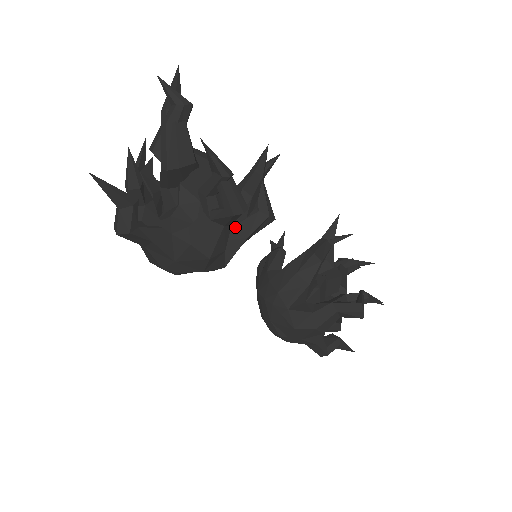
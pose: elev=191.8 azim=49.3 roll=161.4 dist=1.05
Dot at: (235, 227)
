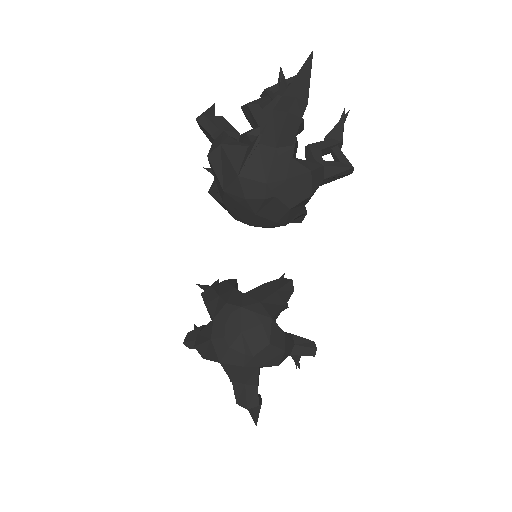
Dot at: occluded
